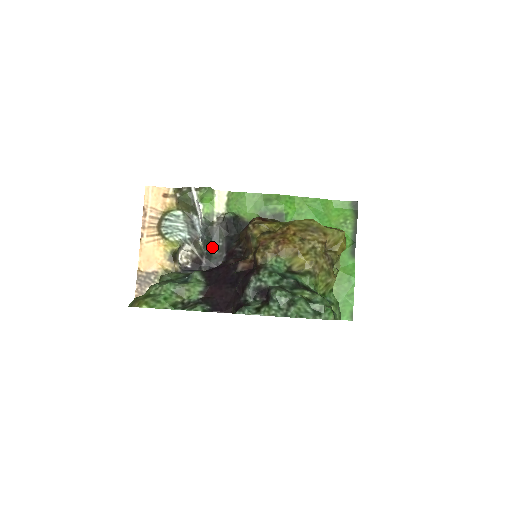
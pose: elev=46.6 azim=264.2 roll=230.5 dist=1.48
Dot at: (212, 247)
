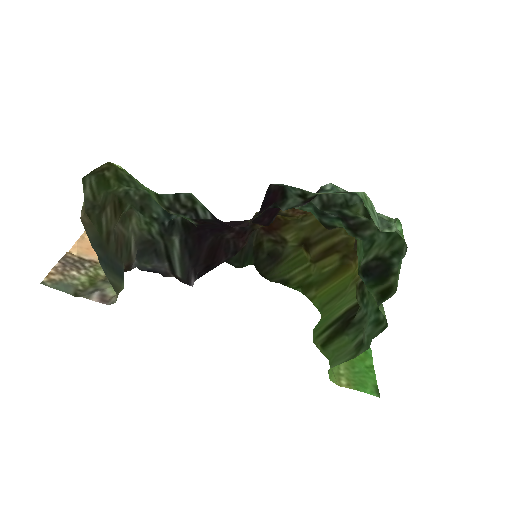
Dot at: occluded
